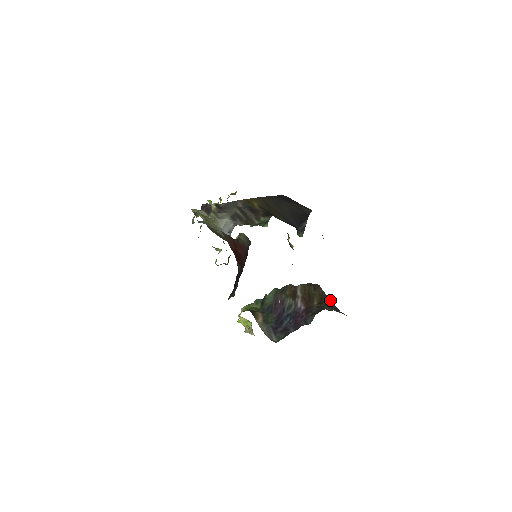
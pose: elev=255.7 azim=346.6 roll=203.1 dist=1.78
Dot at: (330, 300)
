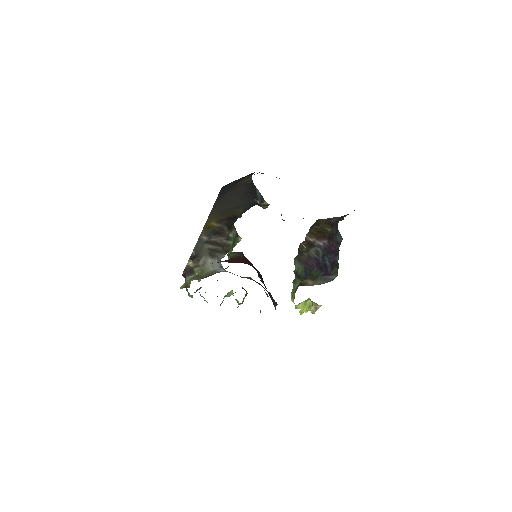
Dot at: (336, 217)
